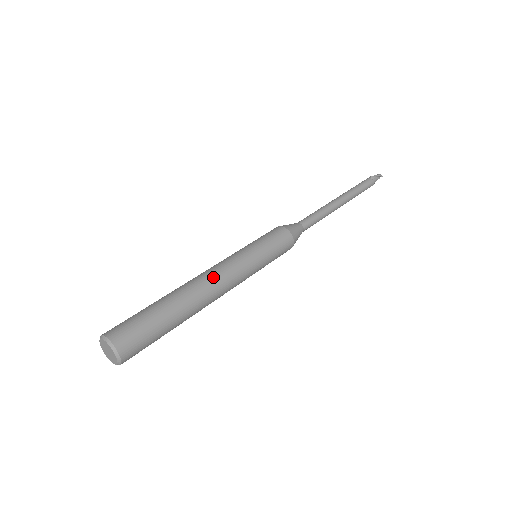
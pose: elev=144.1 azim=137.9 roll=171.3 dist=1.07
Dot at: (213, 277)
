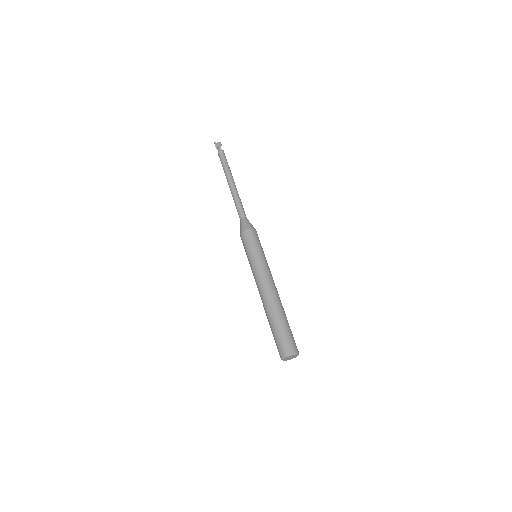
Dot at: (275, 287)
